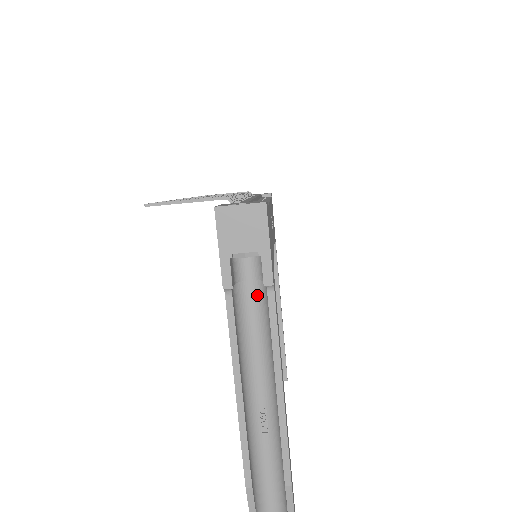
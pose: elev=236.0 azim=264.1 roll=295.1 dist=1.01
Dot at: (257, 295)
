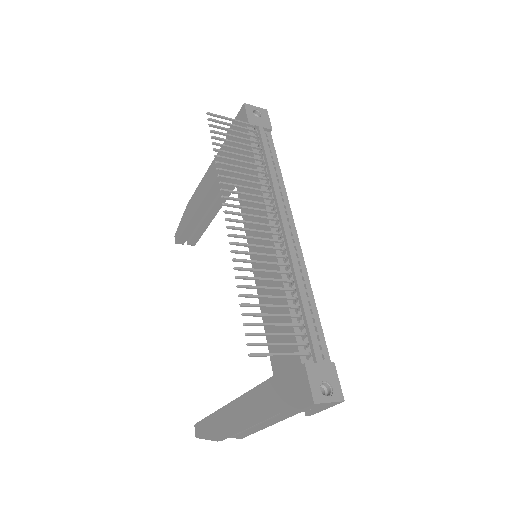
Dot at: occluded
